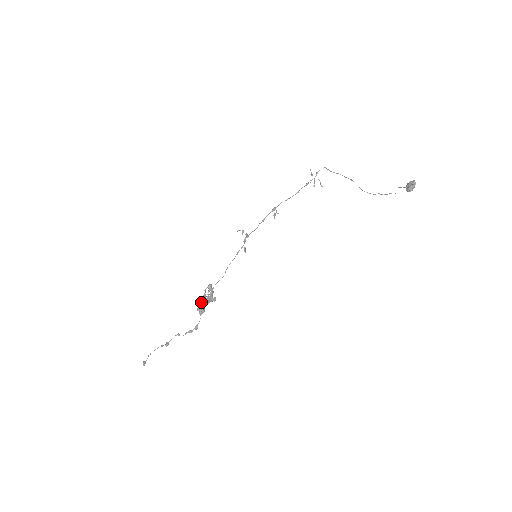
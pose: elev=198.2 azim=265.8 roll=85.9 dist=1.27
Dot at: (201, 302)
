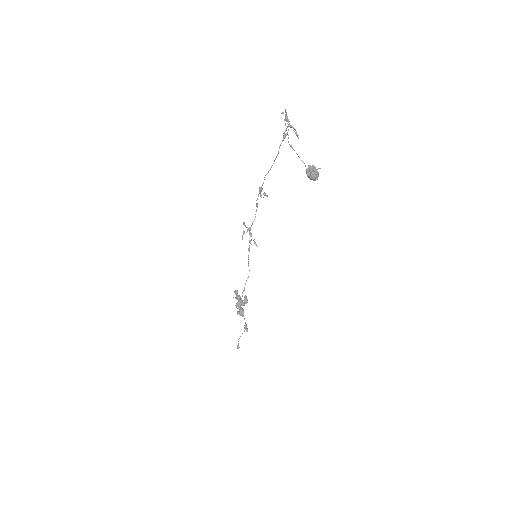
Dot at: occluded
